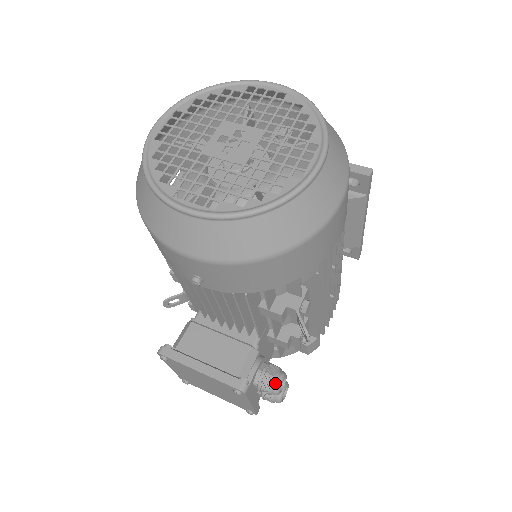
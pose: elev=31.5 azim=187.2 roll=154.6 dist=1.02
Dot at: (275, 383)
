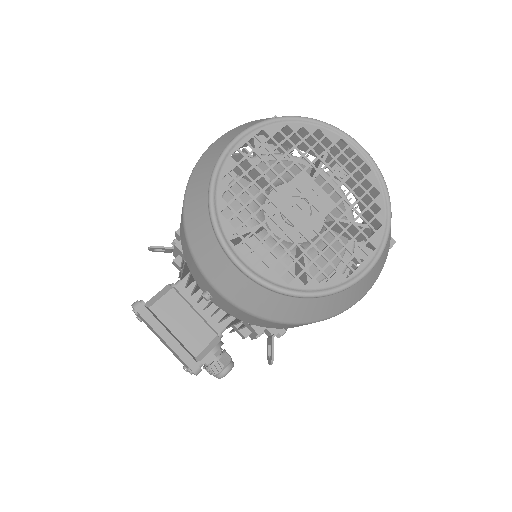
Dot at: (223, 371)
